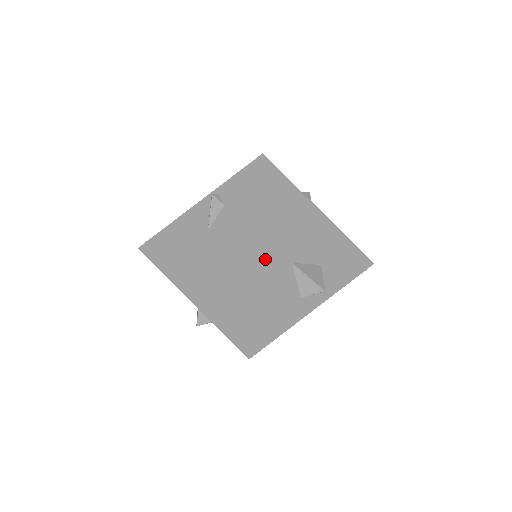
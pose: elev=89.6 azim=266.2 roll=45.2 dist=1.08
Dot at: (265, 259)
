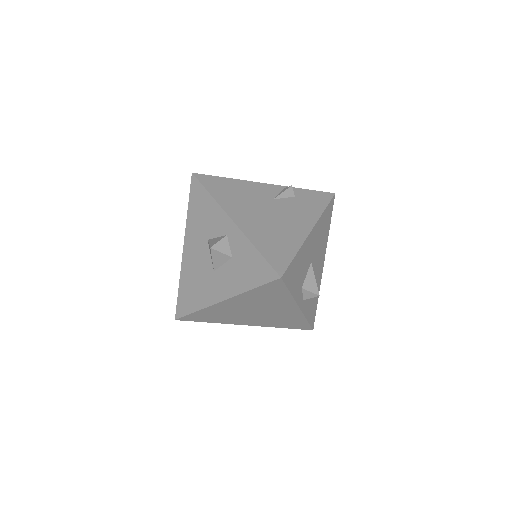
Dot at: (311, 238)
